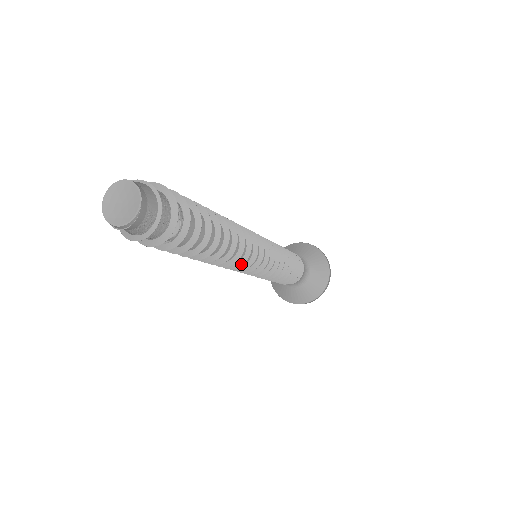
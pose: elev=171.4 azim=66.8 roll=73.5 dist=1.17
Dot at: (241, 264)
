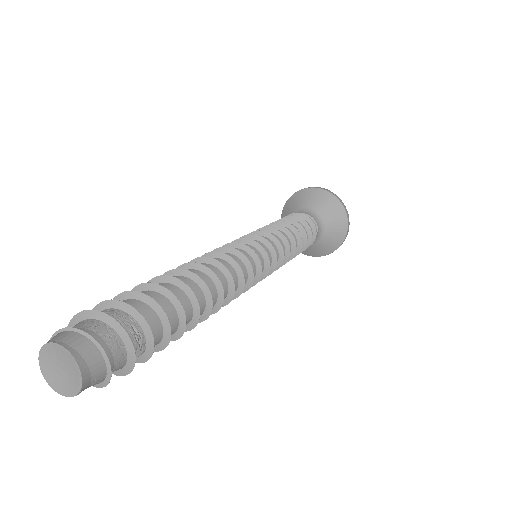
Dot at: occluded
